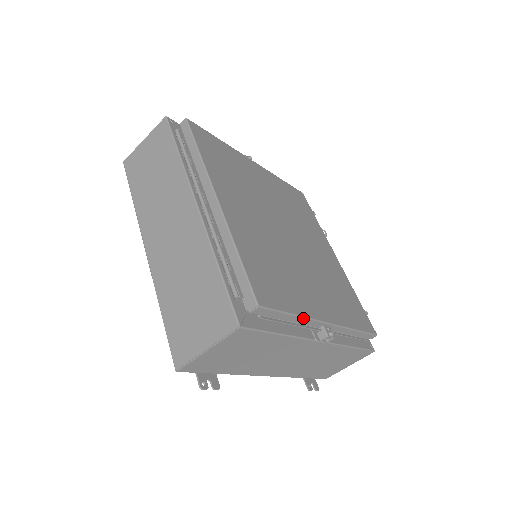
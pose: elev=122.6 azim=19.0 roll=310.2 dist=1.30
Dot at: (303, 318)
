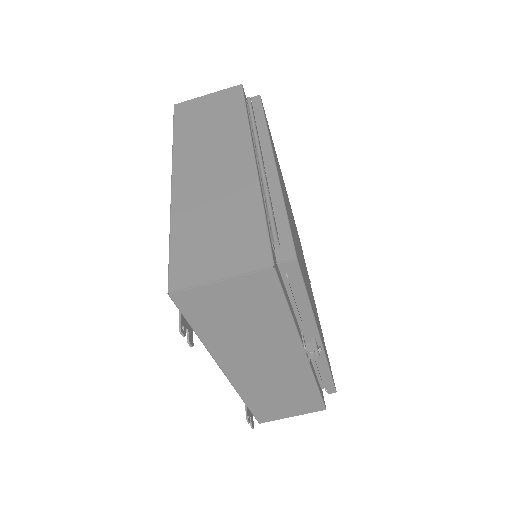
Dot at: (311, 311)
